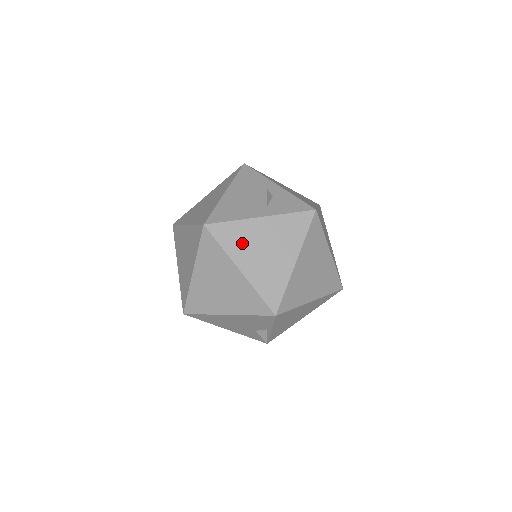
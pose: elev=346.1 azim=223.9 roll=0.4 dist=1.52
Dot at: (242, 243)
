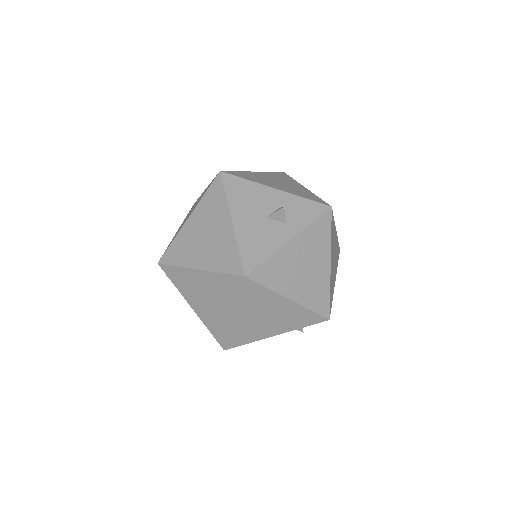
Dot at: (284, 274)
